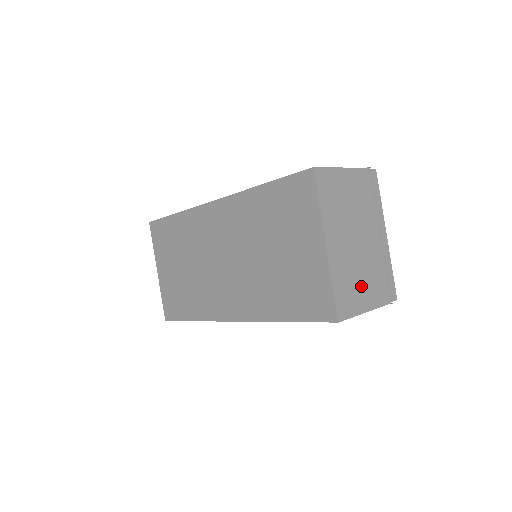
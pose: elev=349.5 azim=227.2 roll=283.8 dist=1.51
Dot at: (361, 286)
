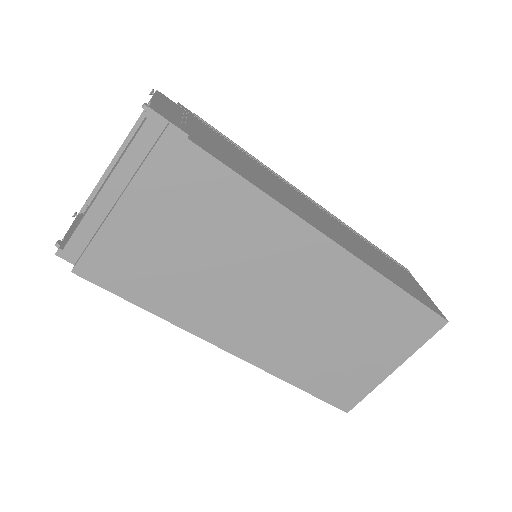
Dot at: occluded
